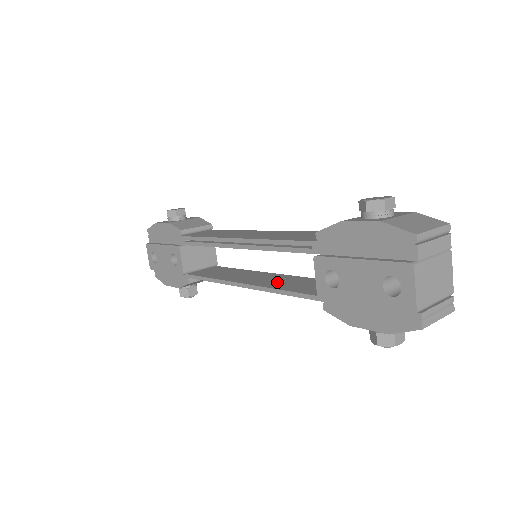
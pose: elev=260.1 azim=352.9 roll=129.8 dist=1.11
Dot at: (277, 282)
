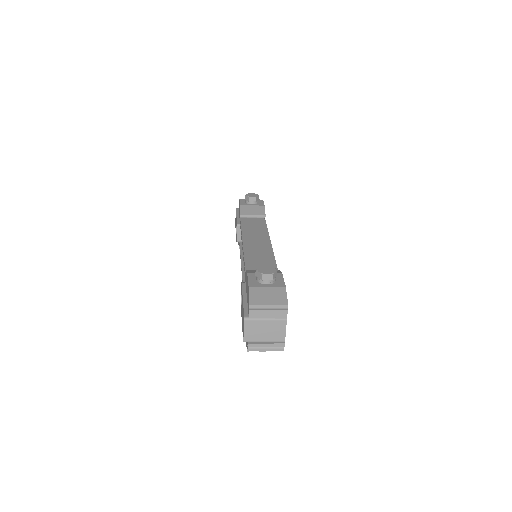
Dot at: occluded
